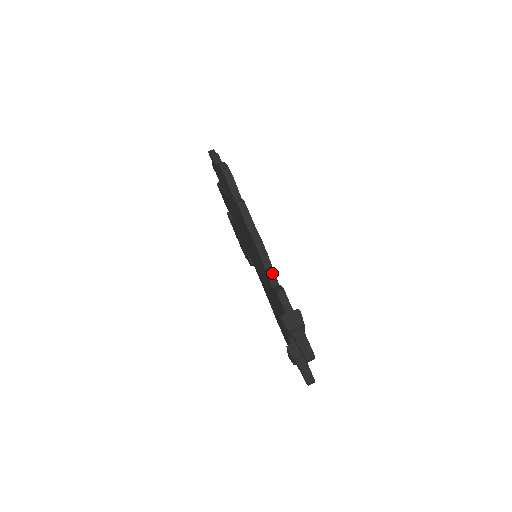
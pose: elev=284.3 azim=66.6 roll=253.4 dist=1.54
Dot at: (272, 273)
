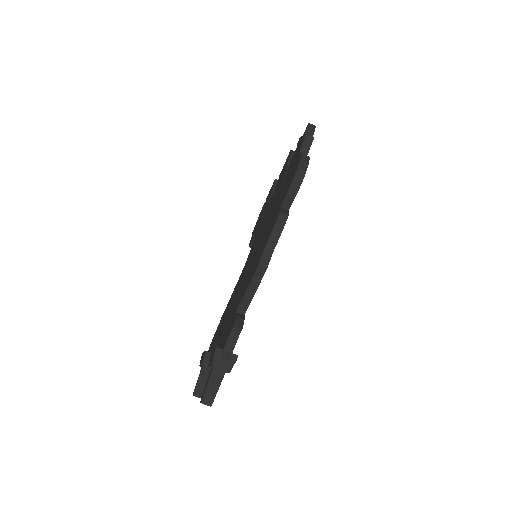
Dot at: (248, 300)
